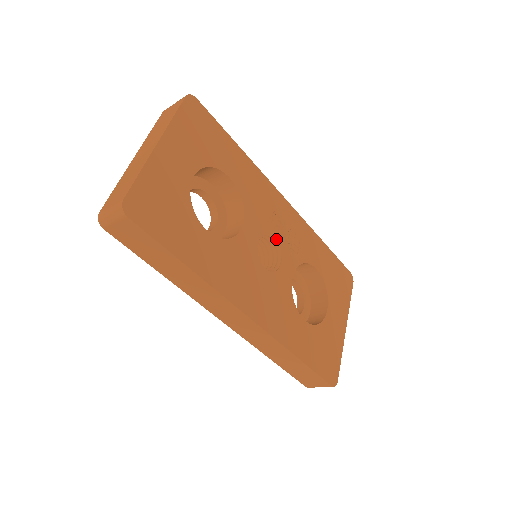
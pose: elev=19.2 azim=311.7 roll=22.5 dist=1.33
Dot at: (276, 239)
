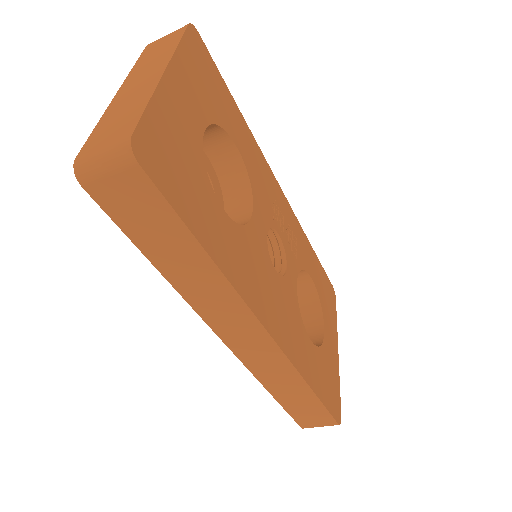
Dot at: (280, 235)
